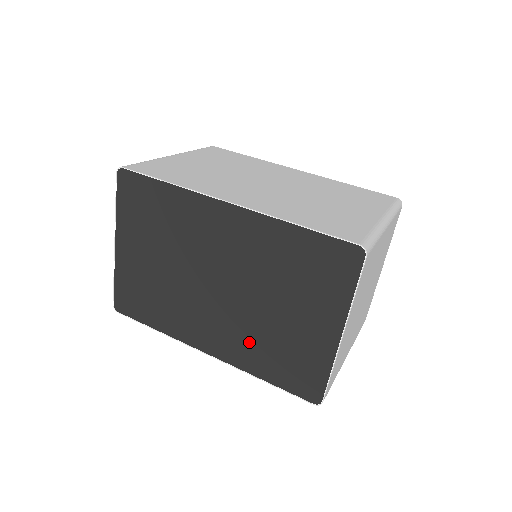
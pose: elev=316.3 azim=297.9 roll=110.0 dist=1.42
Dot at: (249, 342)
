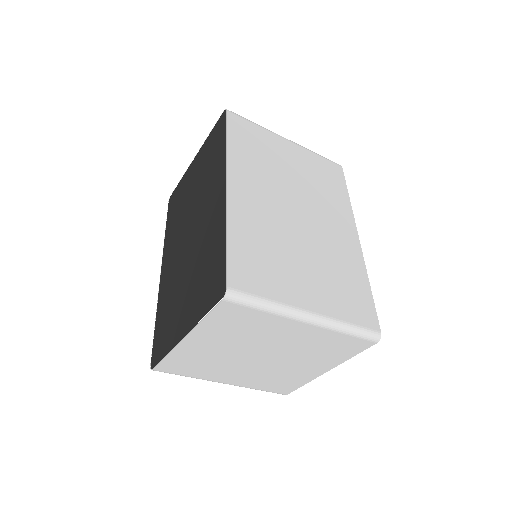
Dot at: (170, 288)
